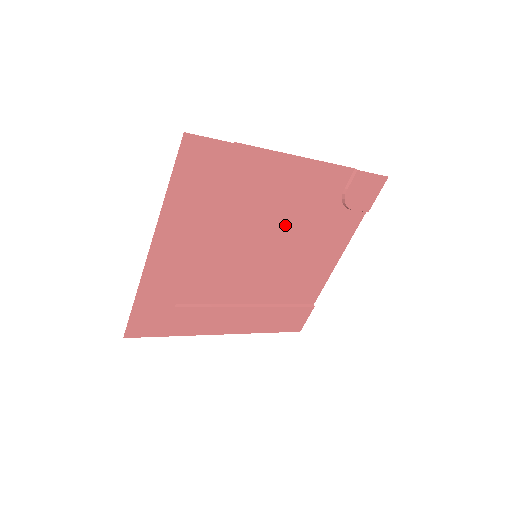
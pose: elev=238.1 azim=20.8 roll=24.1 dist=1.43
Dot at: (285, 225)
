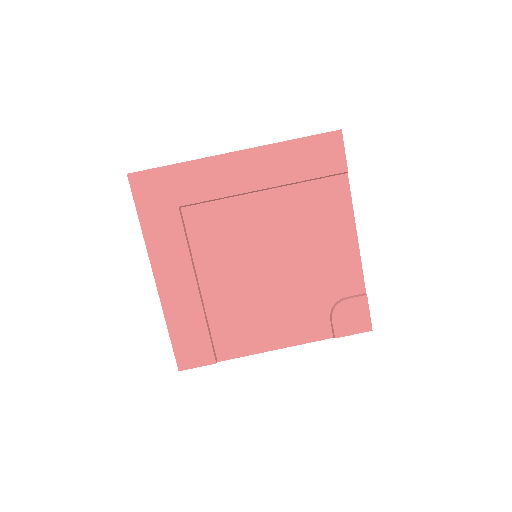
Dot at: (294, 264)
